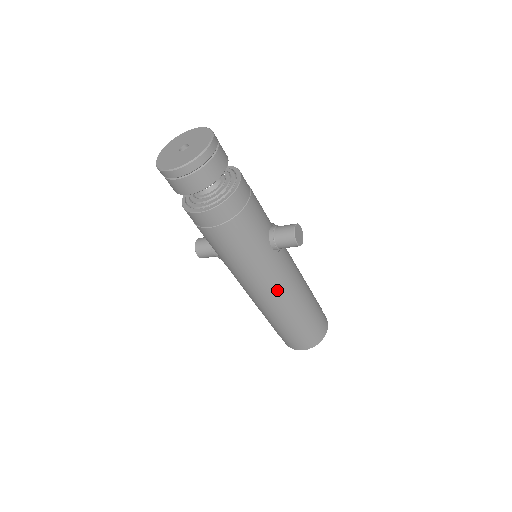
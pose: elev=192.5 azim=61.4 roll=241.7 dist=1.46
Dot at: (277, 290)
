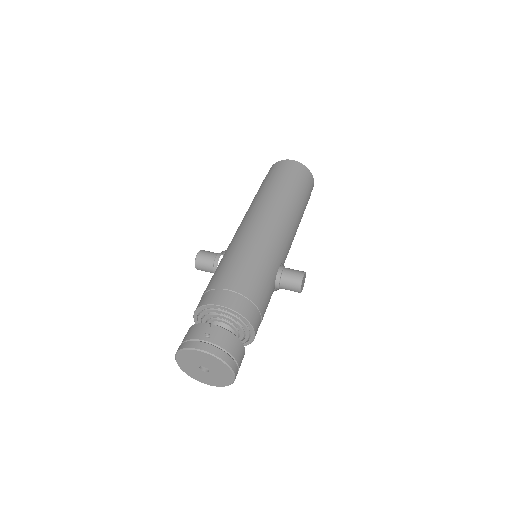
Dot at: occluded
